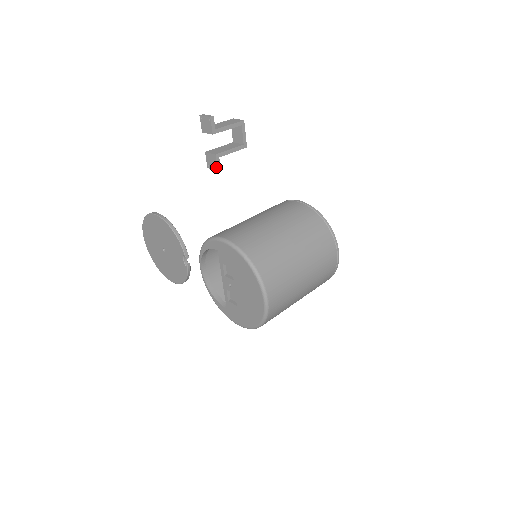
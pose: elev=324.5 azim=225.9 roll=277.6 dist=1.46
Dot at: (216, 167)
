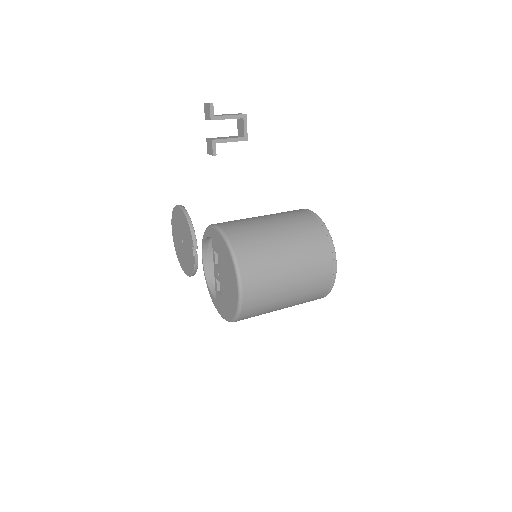
Dot at: (213, 152)
